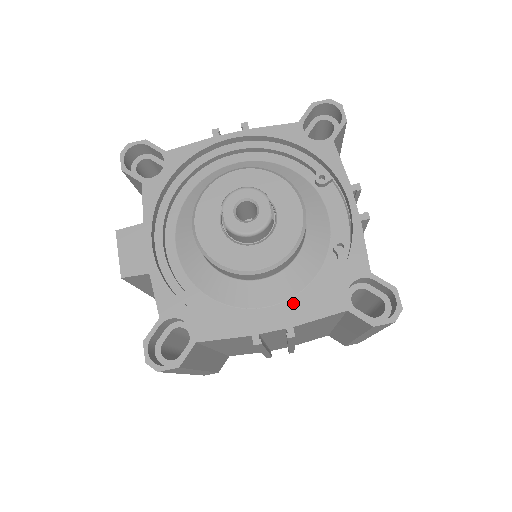
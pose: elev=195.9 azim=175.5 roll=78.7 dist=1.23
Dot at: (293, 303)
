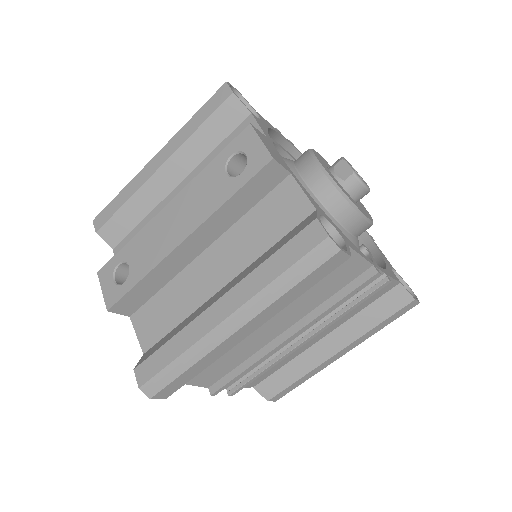
Dot at: occluded
